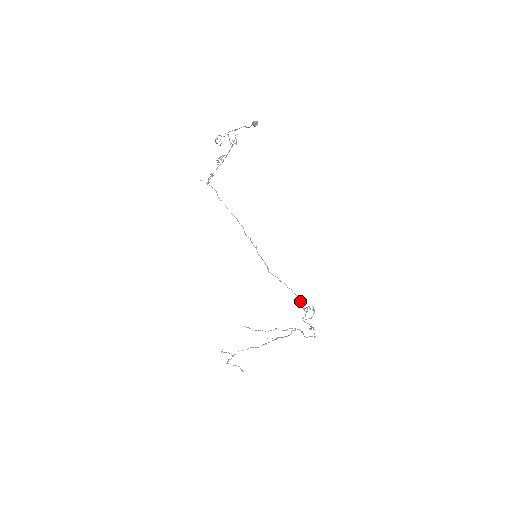
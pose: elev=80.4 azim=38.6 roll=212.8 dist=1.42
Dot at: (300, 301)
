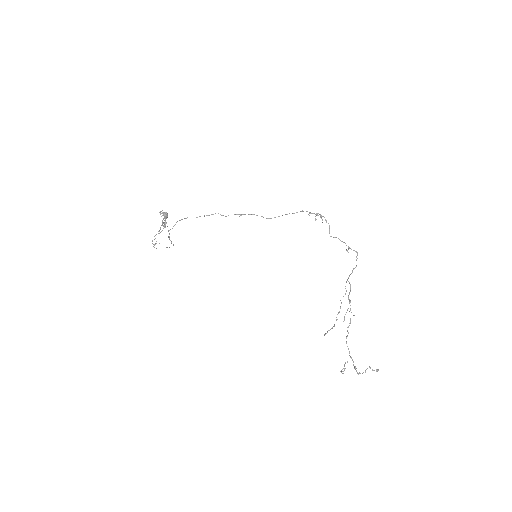
Dot at: occluded
